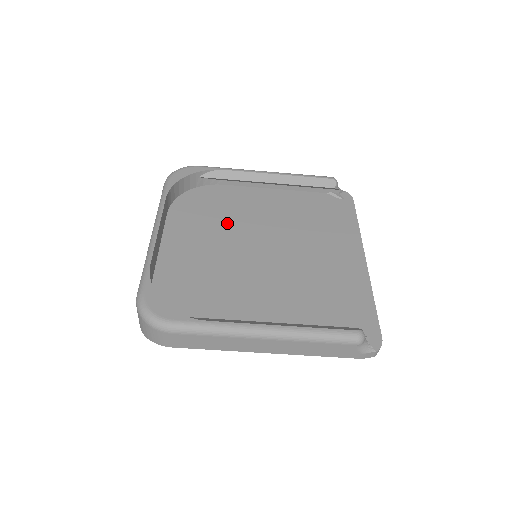
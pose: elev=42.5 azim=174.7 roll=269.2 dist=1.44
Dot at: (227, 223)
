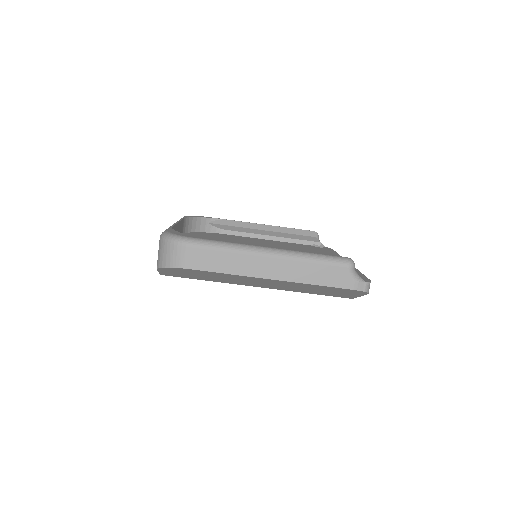
Dot at: occluded
